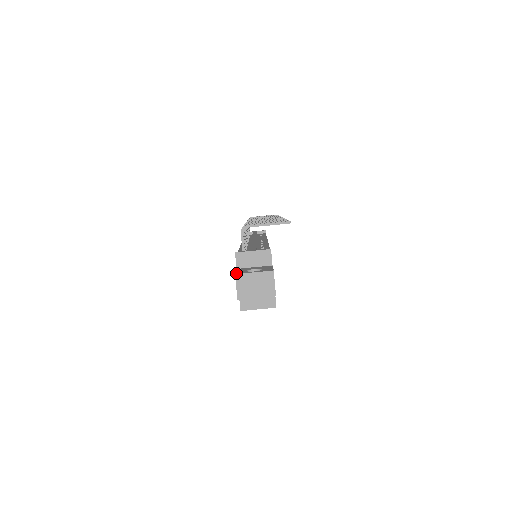
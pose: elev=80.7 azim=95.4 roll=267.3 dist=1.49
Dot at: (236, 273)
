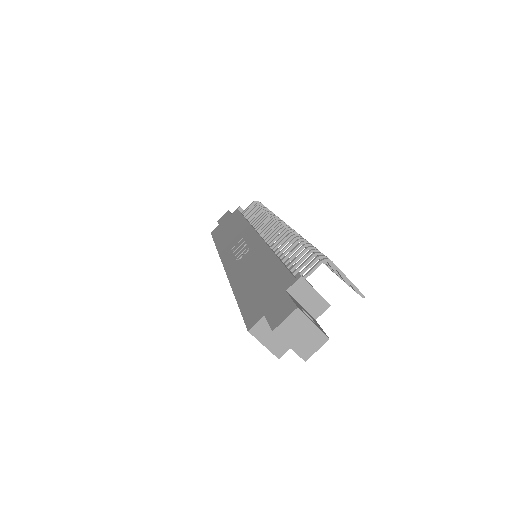
Dot at: occluded
